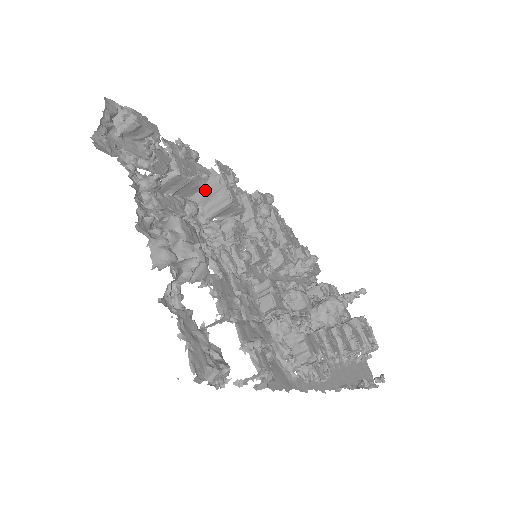
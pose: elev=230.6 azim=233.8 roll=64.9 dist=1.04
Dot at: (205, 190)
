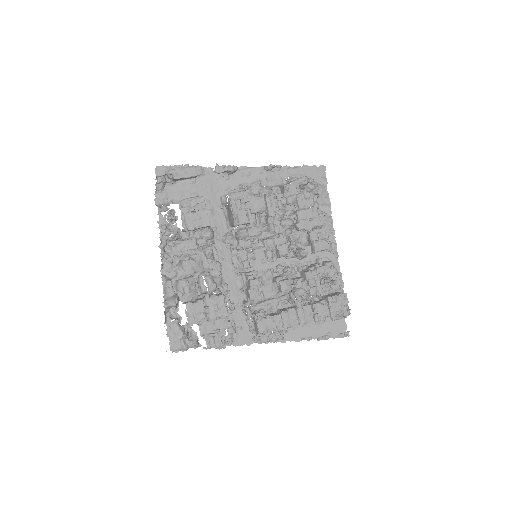
Dot at: (228, 208)
